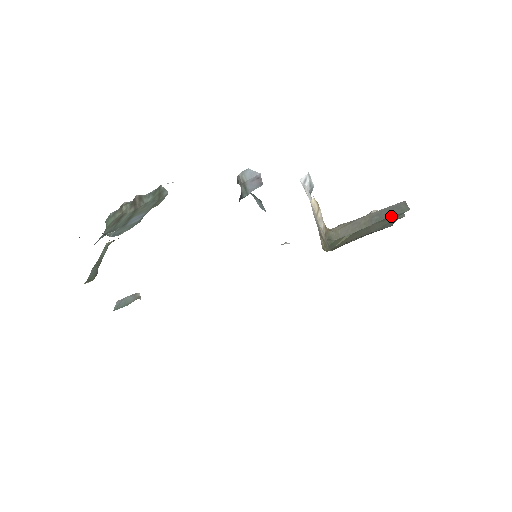
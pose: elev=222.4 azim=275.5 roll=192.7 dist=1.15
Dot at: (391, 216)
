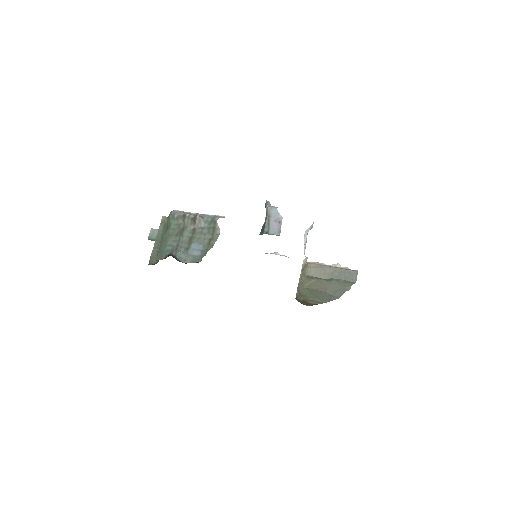
Dot at: (344, 281)
